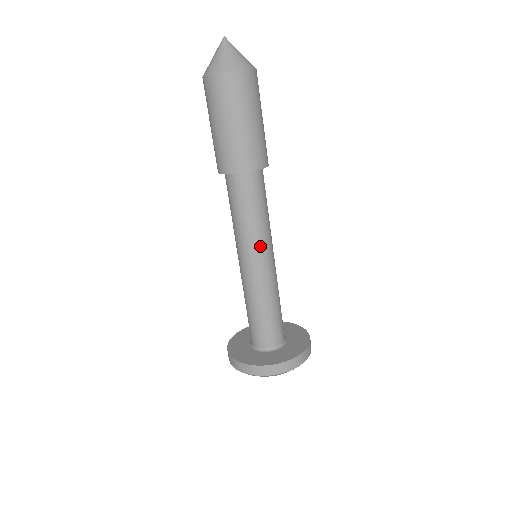
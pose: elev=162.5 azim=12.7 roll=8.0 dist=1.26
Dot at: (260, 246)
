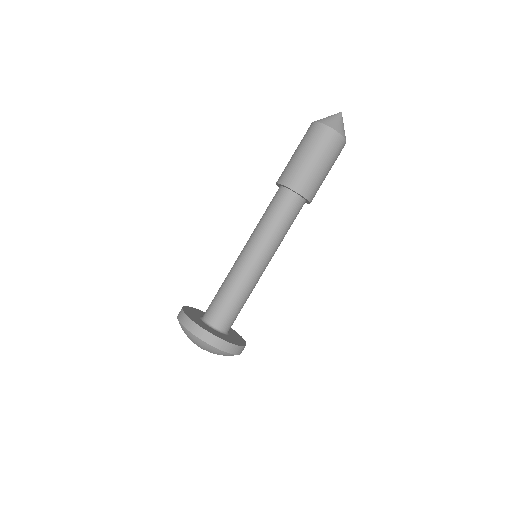
Dot at: (269, 249)
